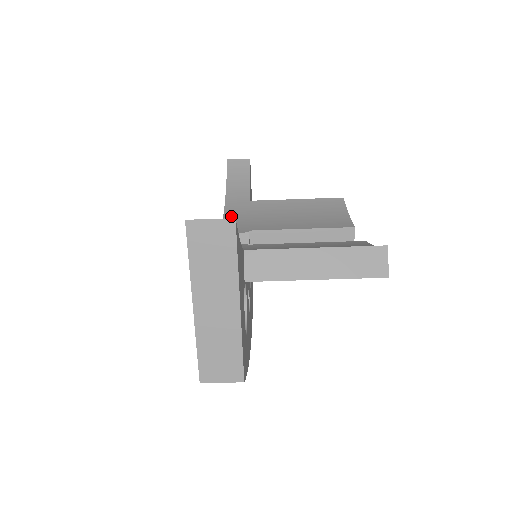
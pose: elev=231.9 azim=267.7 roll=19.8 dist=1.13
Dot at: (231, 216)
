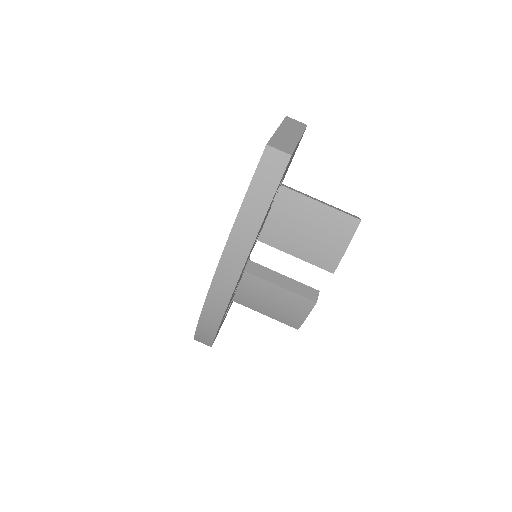
Dot at: occluded
